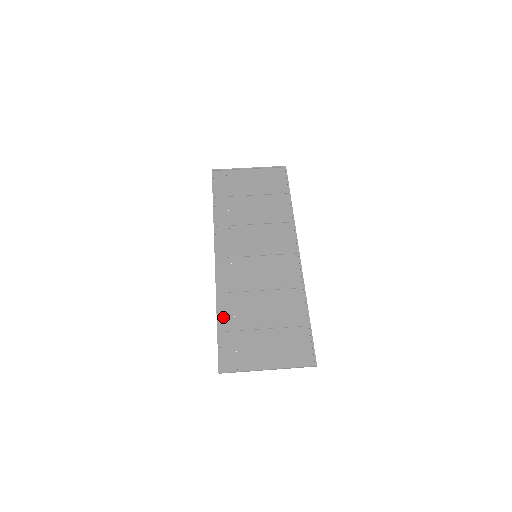
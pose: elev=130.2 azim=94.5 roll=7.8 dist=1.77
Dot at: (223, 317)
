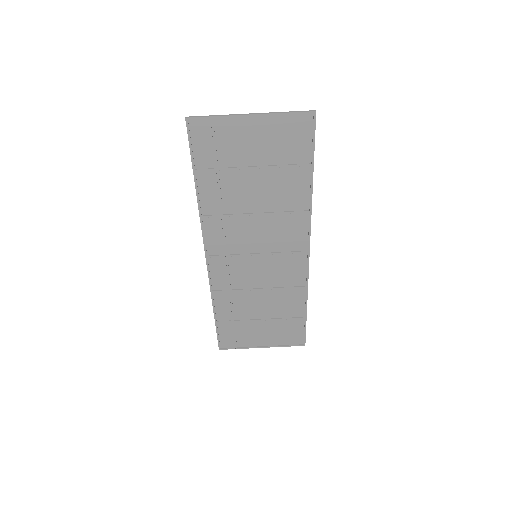
Dot at: (220, 313)
